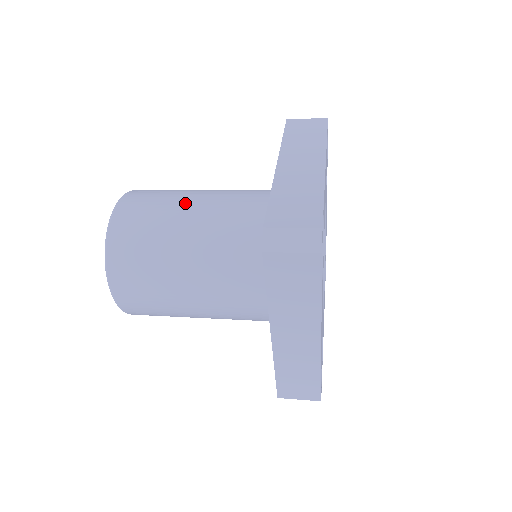
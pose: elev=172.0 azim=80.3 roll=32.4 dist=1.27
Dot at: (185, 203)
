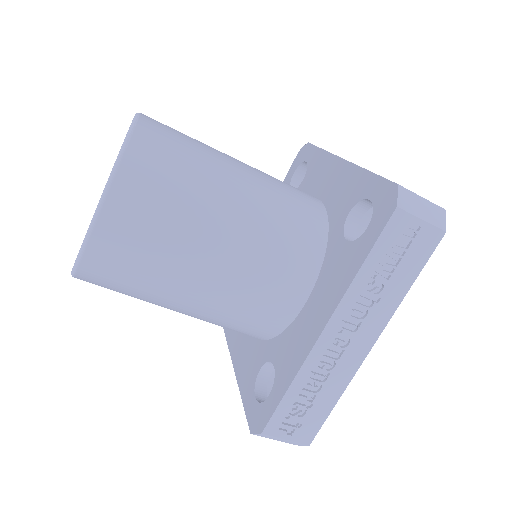
Dot at: occluded
